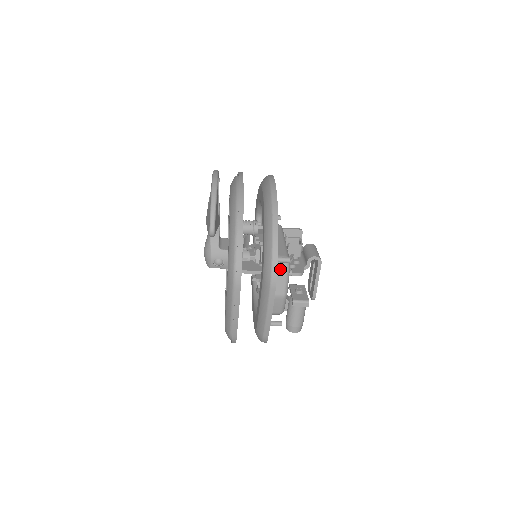
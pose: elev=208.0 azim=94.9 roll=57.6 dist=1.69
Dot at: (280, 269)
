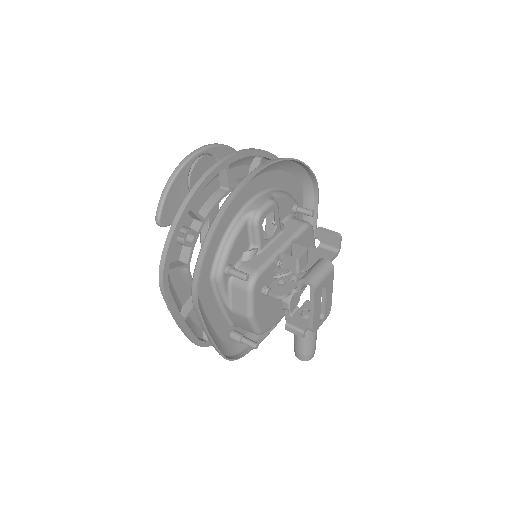
Dot at: (241, 284)
